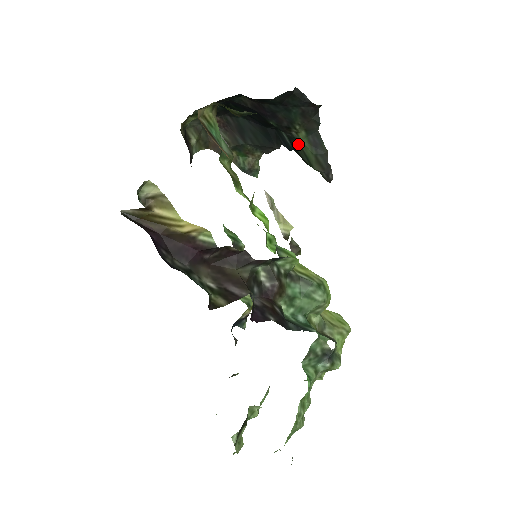
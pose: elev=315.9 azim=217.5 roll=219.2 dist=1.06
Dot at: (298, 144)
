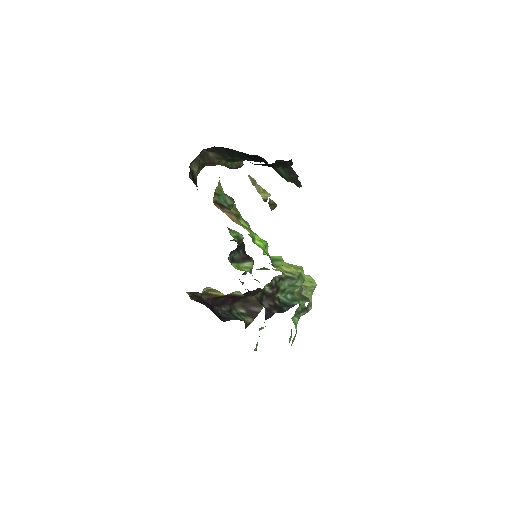
Dot at: (276, 170)
